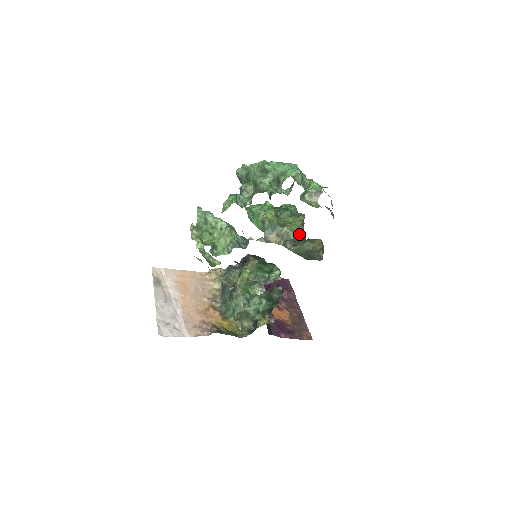
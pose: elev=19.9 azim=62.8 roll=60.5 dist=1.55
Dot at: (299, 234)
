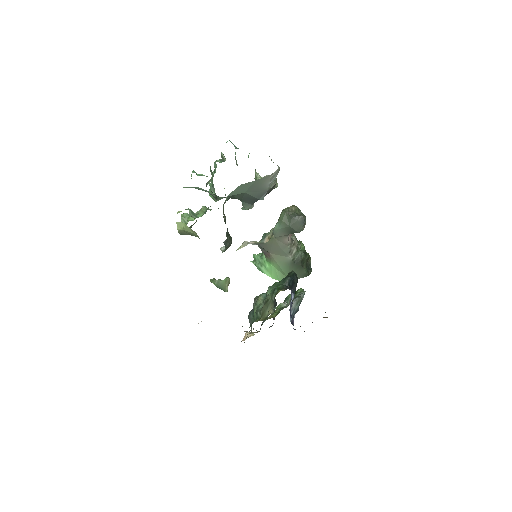
Dot at: occluded
